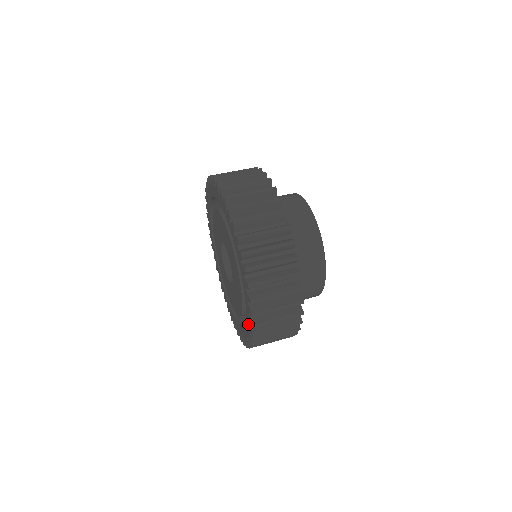
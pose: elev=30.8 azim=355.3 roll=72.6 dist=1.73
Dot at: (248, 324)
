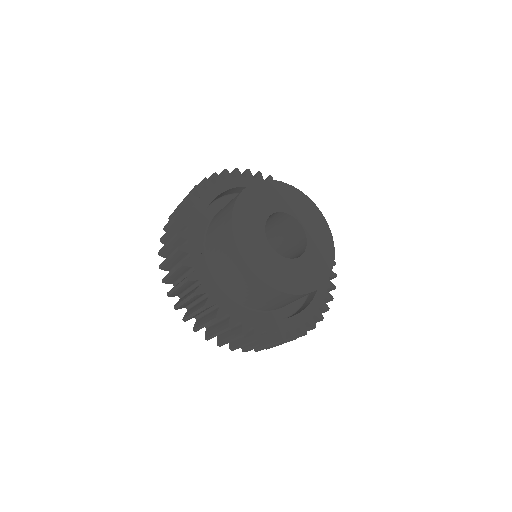
Dot at: occluded
